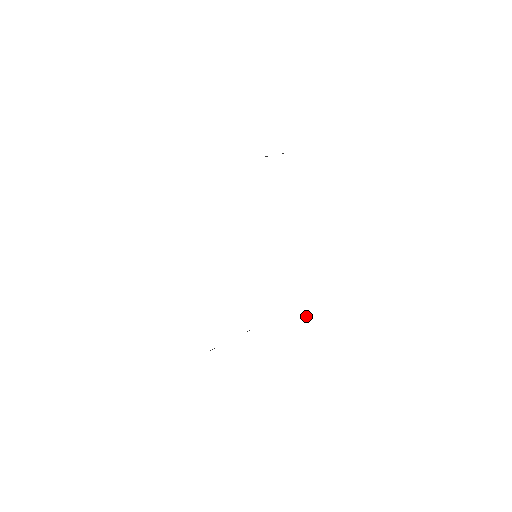
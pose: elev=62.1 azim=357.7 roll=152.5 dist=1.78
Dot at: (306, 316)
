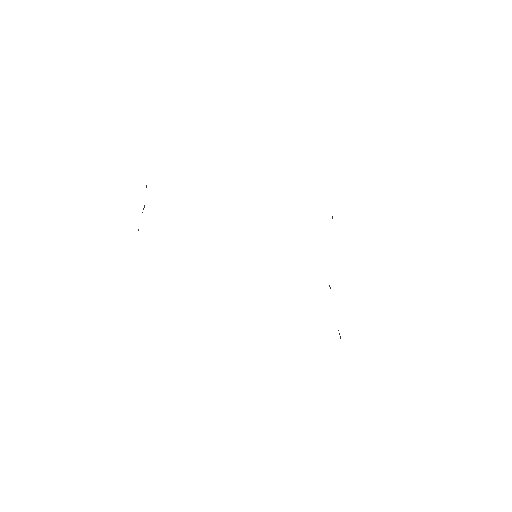
Dot at: (332, 216)
